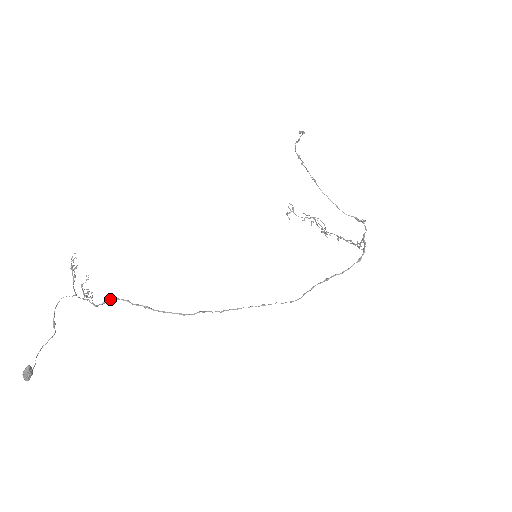
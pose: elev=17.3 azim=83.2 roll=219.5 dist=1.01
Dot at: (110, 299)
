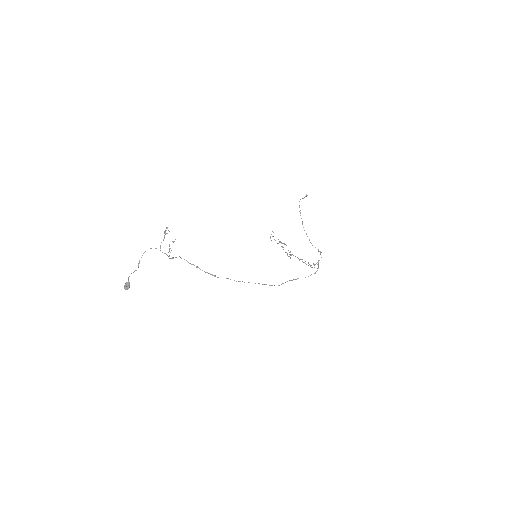
Dot at: occluded
